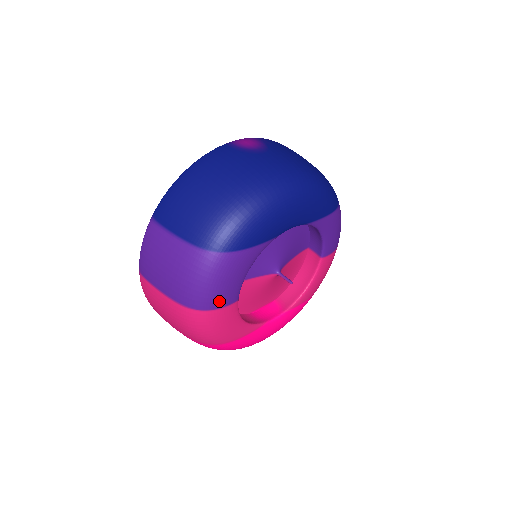
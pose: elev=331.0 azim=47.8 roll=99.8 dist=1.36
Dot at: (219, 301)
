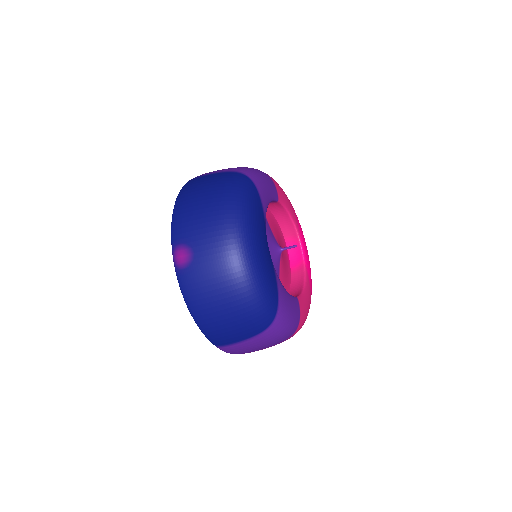
Dot at: (297, 317)
